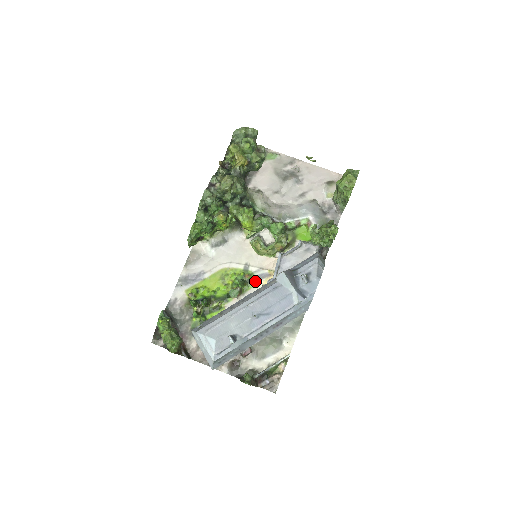
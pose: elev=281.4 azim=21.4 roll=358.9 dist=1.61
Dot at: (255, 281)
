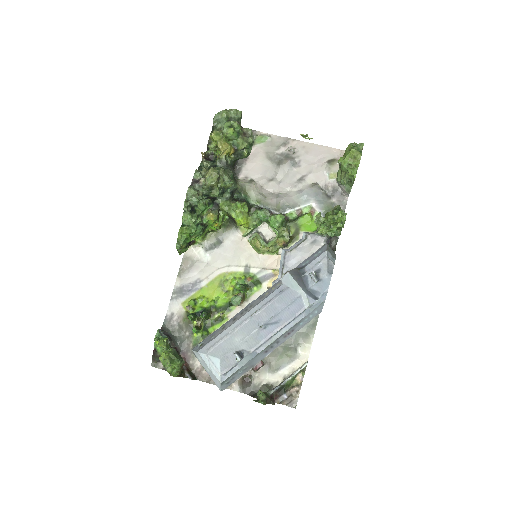
Dot at: (258, 284)
